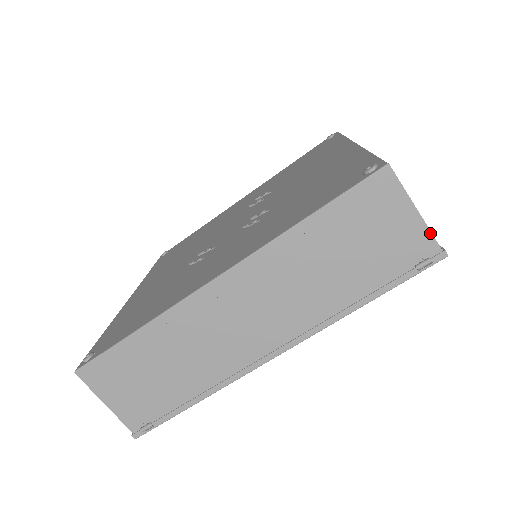
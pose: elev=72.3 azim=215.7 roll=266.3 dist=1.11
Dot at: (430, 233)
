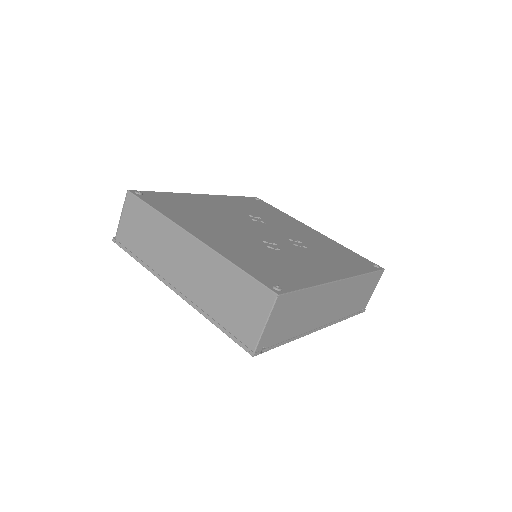
Dot at: occluded
